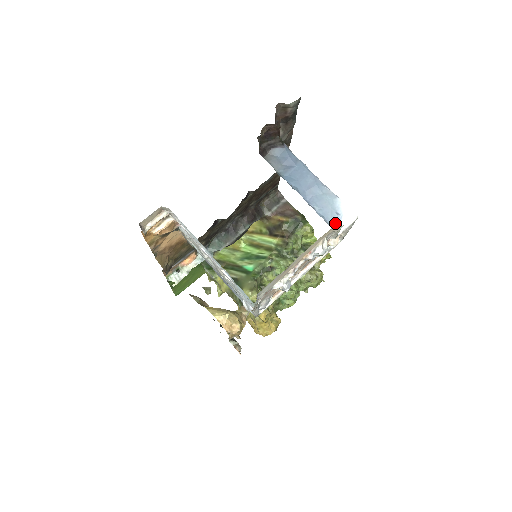
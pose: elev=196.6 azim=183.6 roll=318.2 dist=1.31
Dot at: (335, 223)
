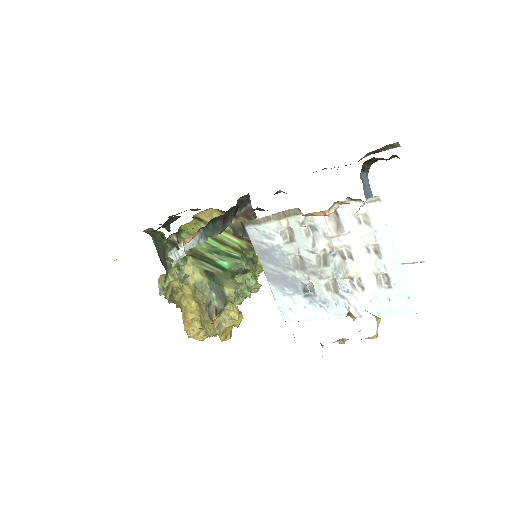
Dot at: occluded
